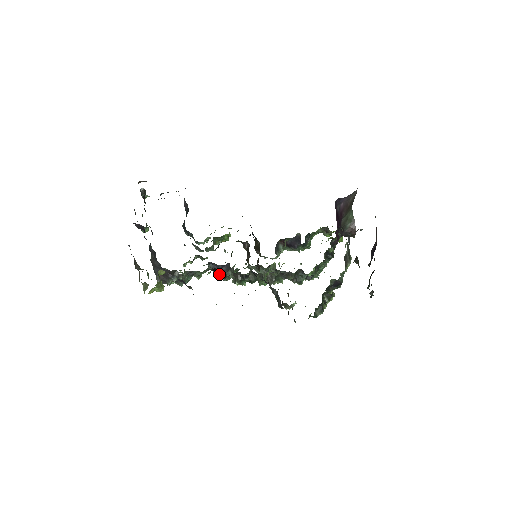
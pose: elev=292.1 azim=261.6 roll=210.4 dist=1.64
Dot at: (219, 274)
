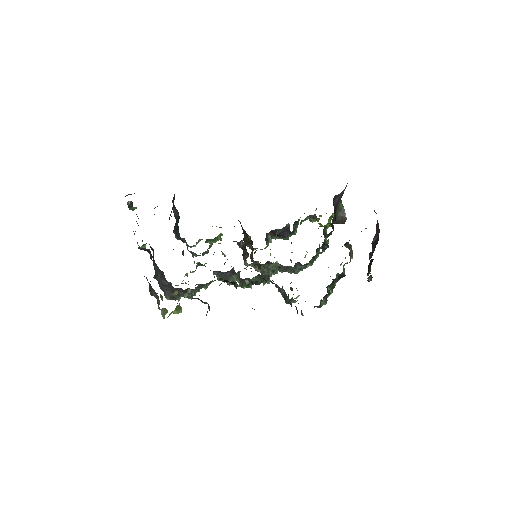
Dot at: occluded
